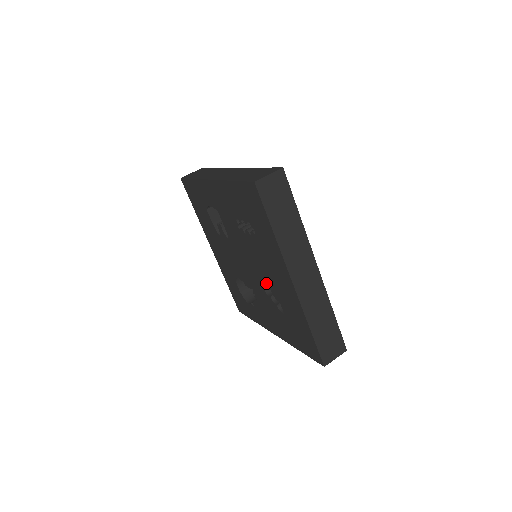
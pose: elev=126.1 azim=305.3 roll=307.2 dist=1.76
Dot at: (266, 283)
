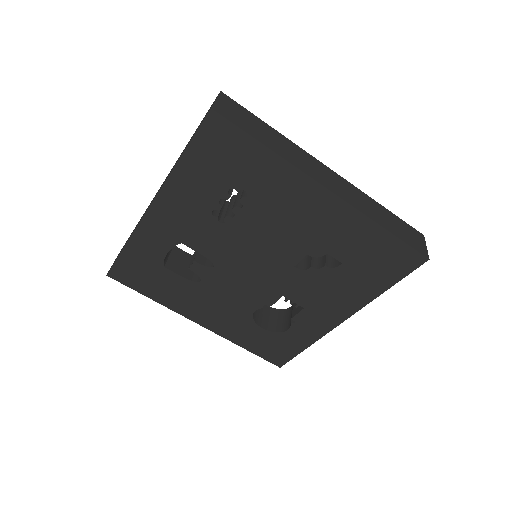
Dot at: (296, 253)
